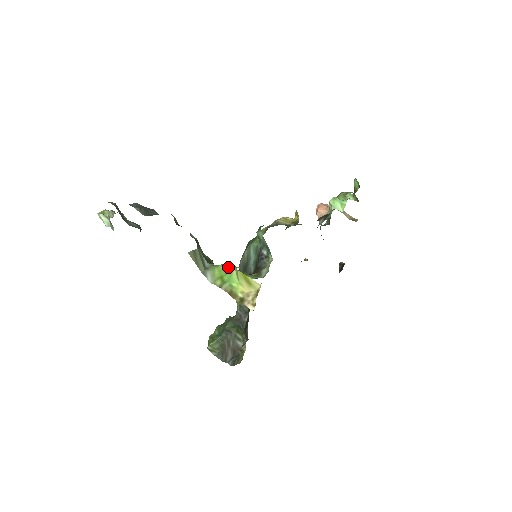
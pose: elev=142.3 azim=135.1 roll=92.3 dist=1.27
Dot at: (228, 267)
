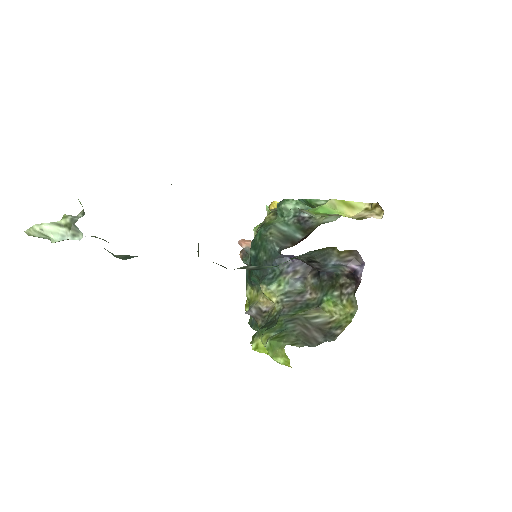
Dot at: (310, 209)
